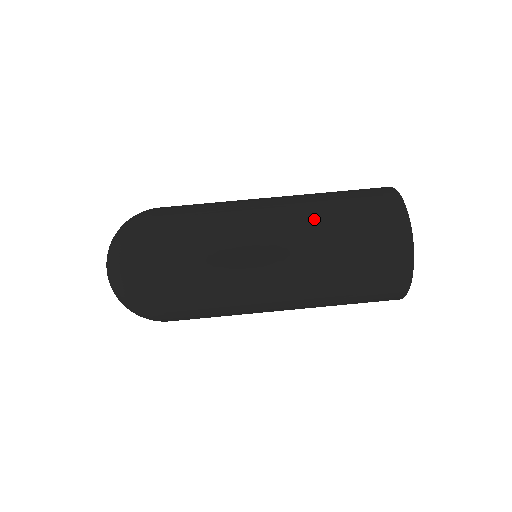
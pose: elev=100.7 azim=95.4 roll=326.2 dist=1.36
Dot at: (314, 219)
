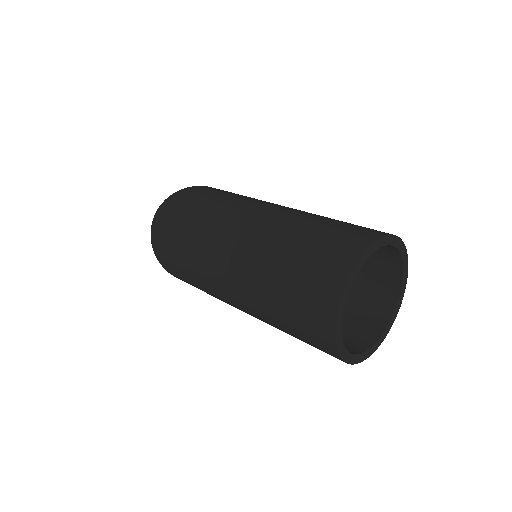
Dot at: (304, 213)
